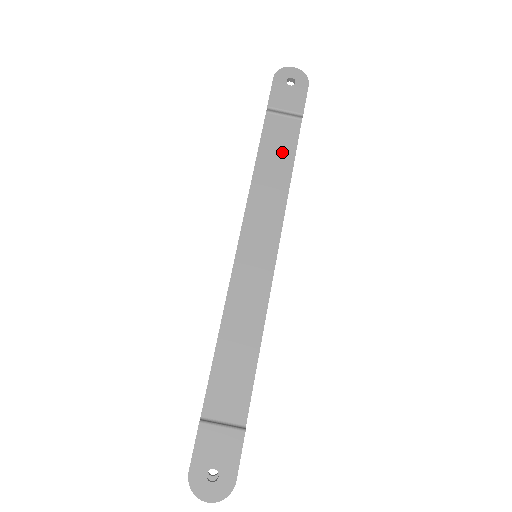
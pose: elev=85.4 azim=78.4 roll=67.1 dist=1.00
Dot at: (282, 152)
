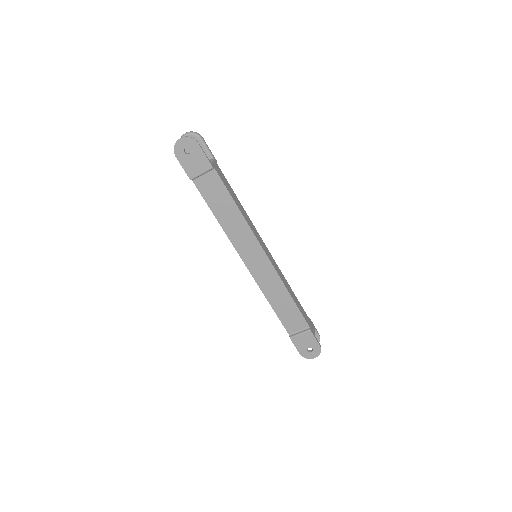
Dot at: (222, 198)
